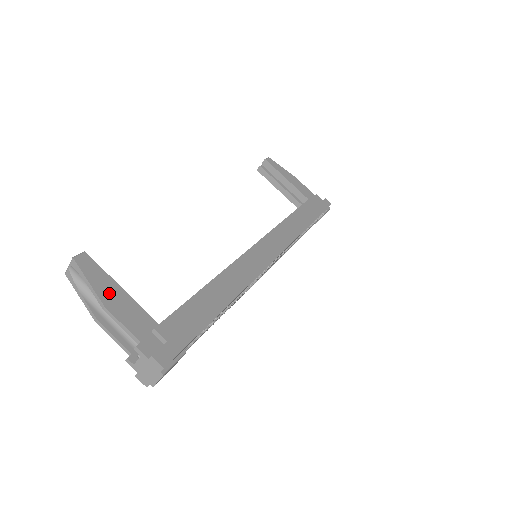
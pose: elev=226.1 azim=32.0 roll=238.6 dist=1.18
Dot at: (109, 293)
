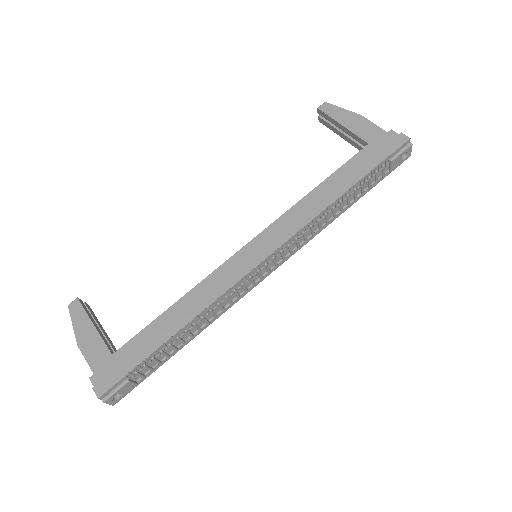
Dot at: (84, 332)
